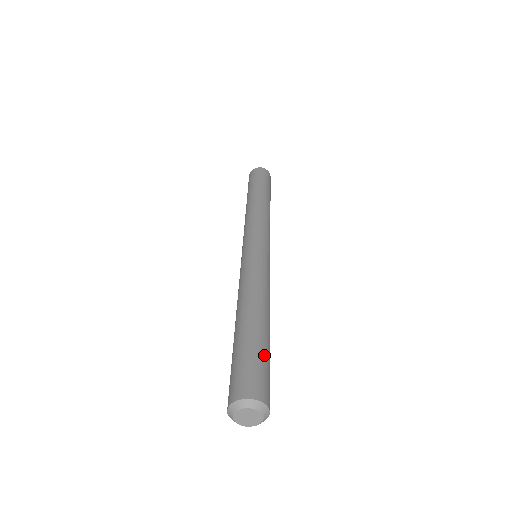
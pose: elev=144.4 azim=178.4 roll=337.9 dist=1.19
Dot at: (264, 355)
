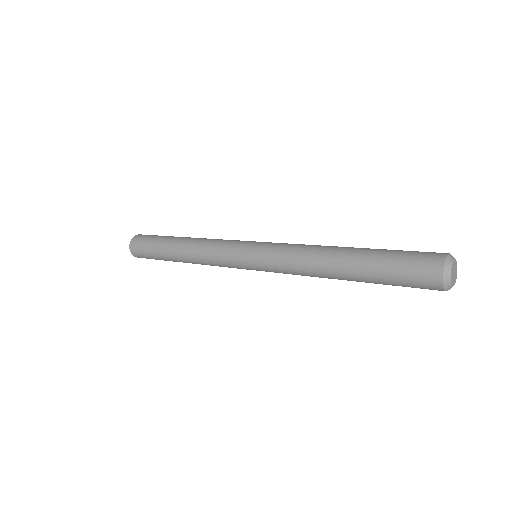
Dot at: occluded
